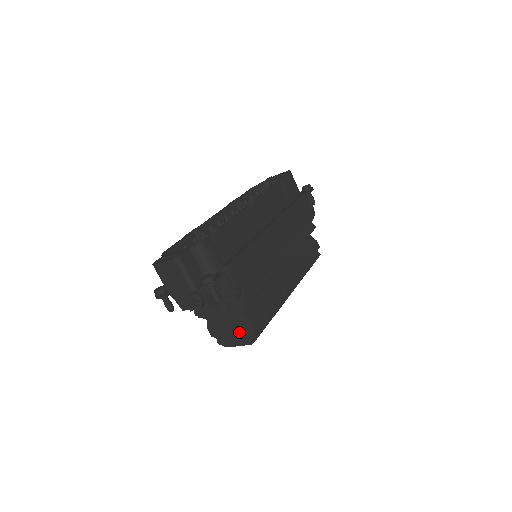
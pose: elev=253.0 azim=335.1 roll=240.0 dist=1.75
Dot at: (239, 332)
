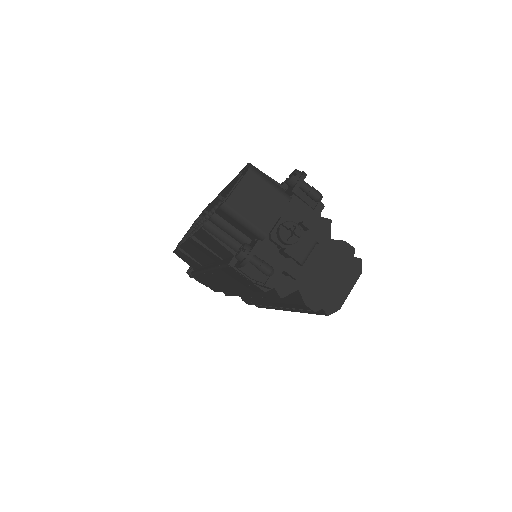
Dot at: (341, 269)
